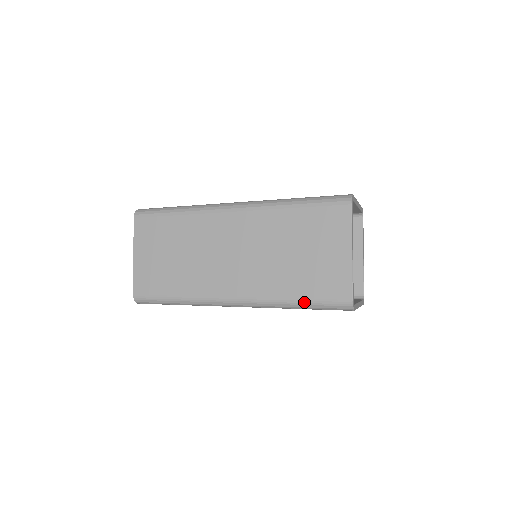
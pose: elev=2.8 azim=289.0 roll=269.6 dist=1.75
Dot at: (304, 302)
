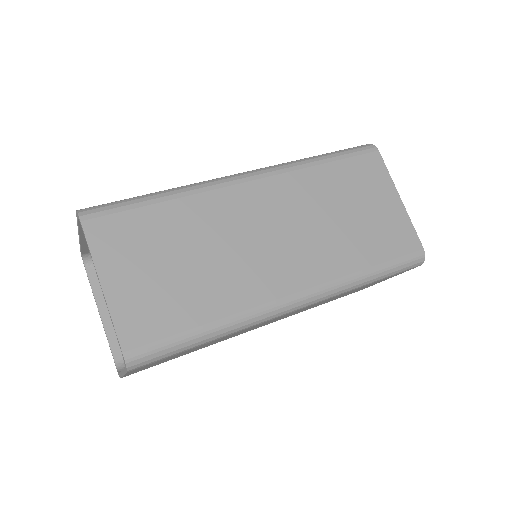
Dot at: occluded
